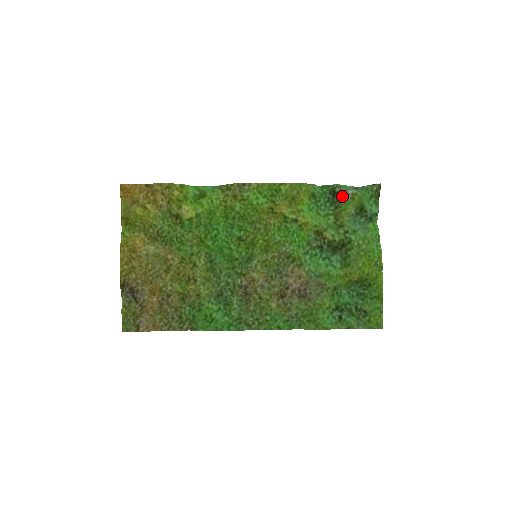
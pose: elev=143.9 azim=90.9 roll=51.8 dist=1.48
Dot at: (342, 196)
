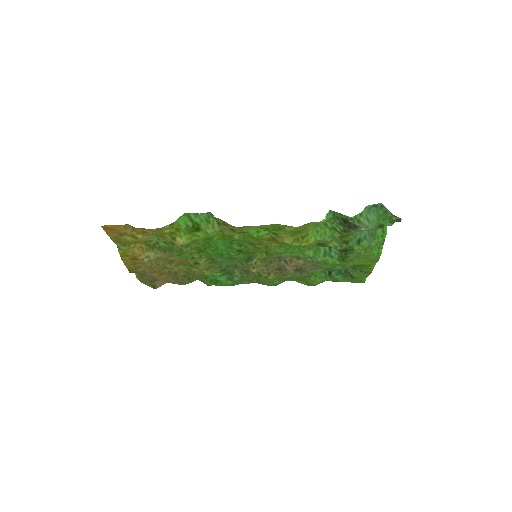
Dot at: (354, 228)
